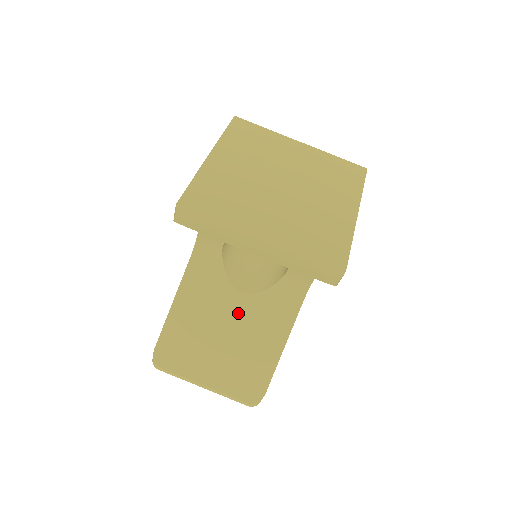
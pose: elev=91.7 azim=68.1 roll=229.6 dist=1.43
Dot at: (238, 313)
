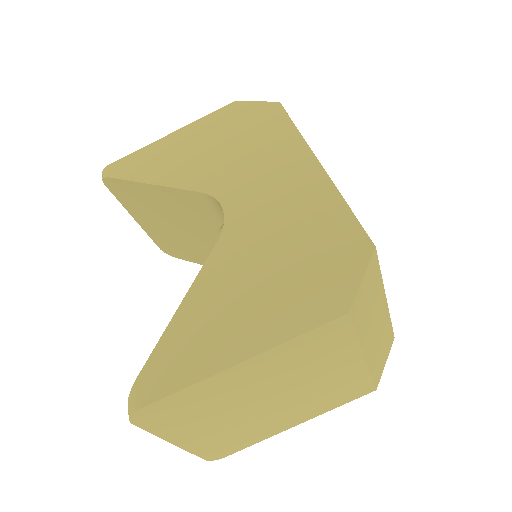
Dot at: (203, 238)
